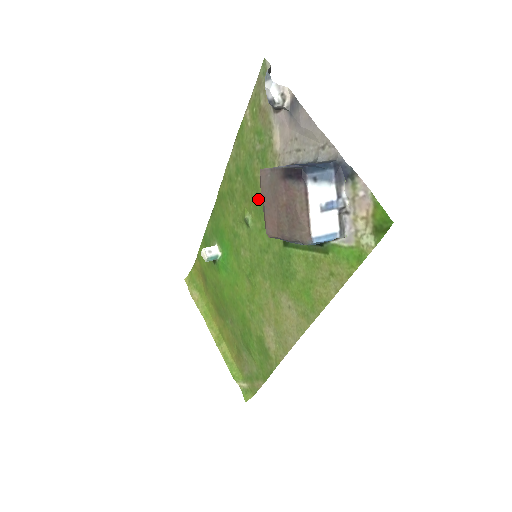
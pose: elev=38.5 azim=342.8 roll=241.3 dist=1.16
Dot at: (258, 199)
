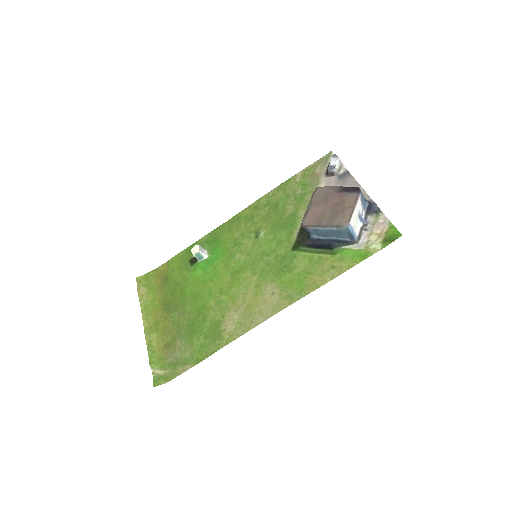
Dot at: (280, 221)
